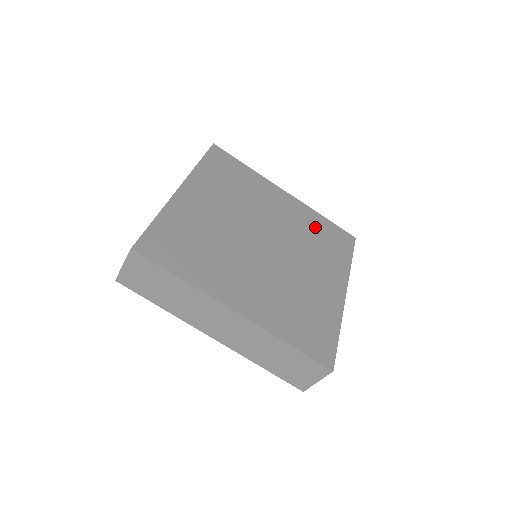
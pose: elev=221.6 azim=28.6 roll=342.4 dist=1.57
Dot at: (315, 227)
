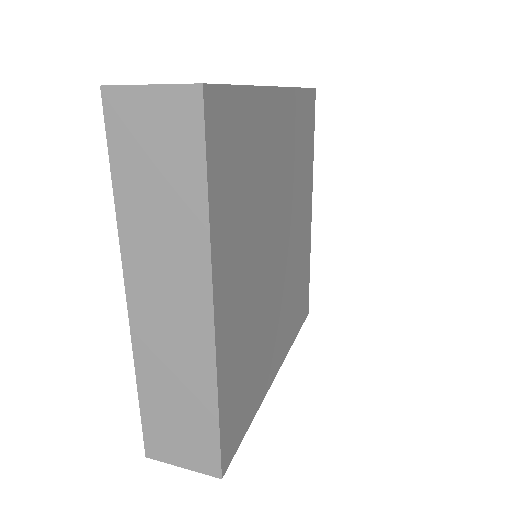
Dot at: (298, 131)
